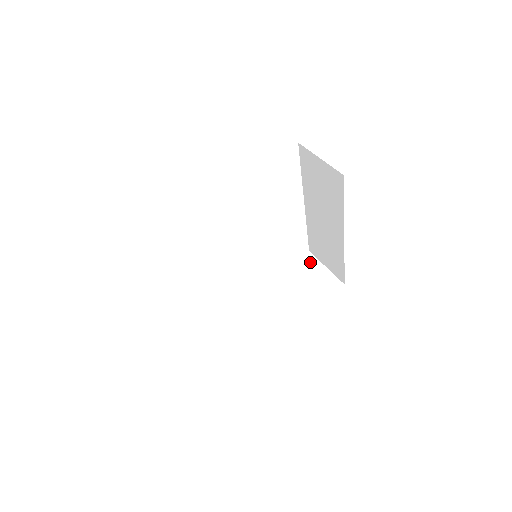
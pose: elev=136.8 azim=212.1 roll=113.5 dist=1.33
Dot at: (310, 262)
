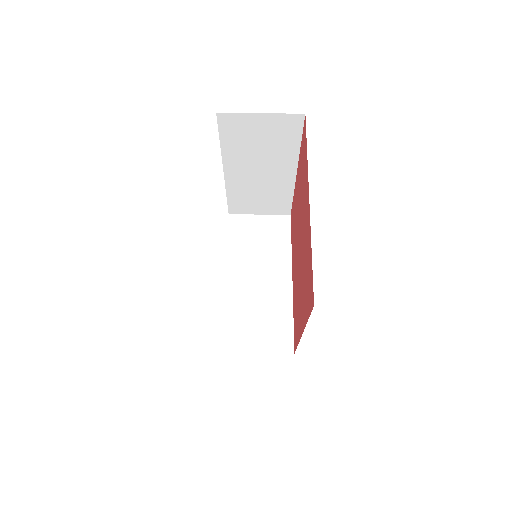
Dot at: (243, 223)
